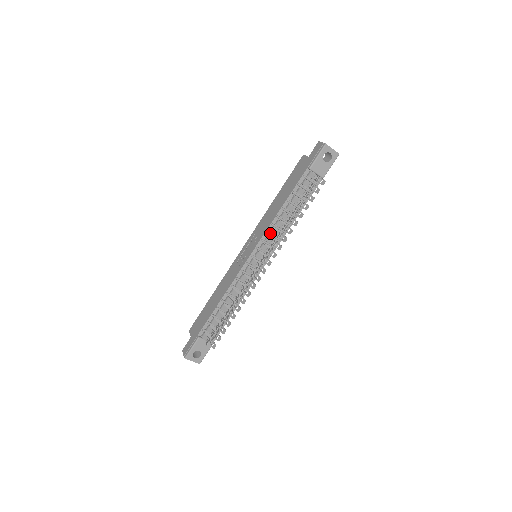
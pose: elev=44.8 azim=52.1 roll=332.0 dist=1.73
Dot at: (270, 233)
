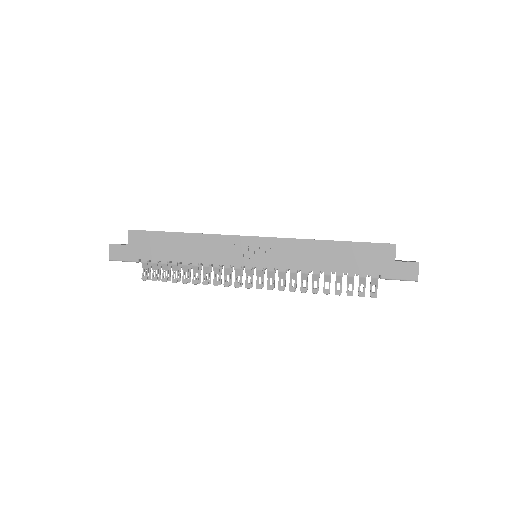
Dot at: occluded
